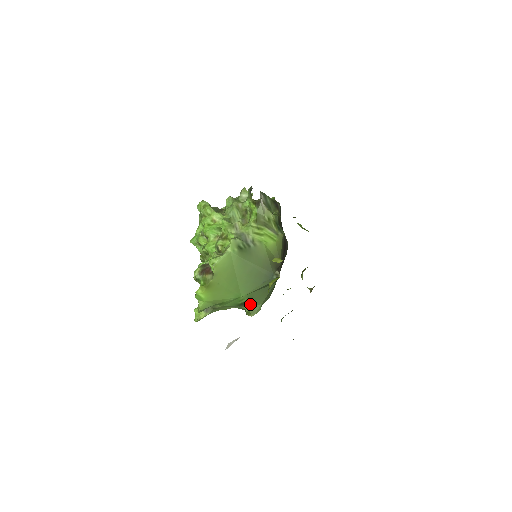
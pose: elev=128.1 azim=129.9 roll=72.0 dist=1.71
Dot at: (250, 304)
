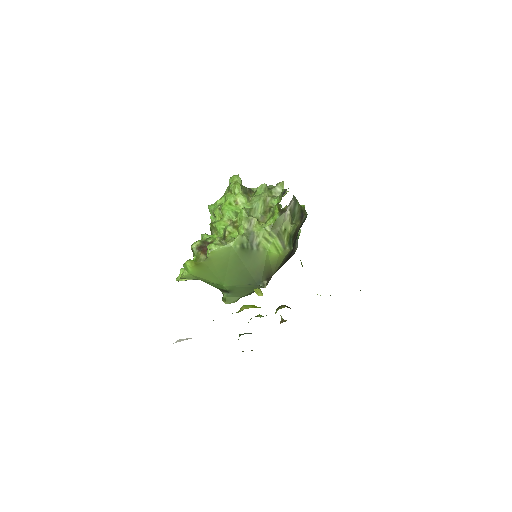
Dot at: (229, 294)
